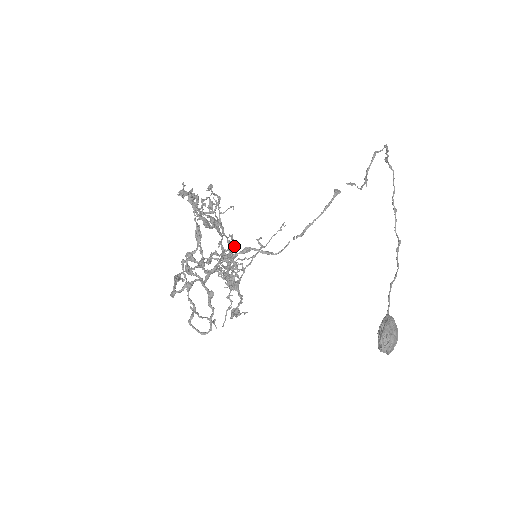
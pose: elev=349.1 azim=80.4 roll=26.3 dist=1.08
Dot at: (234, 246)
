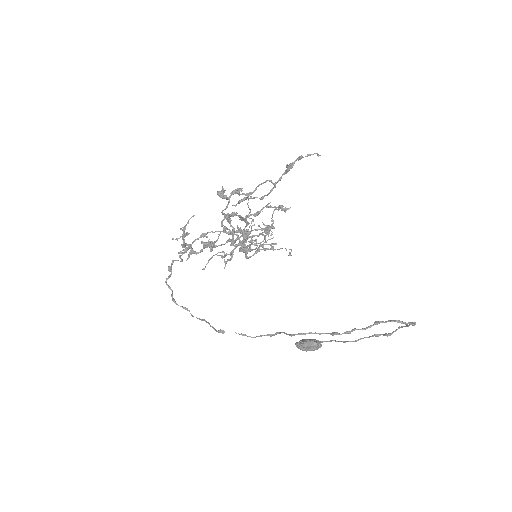
Dot at: occluded
